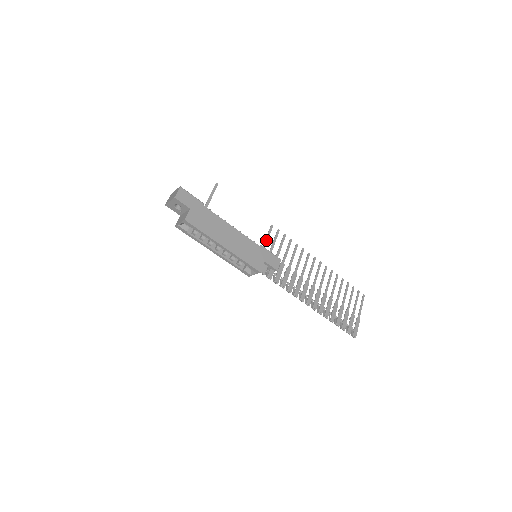
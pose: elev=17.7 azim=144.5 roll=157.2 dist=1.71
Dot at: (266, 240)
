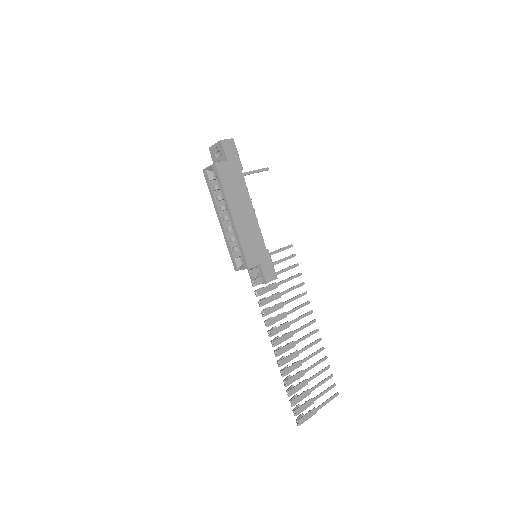
Dot at: (276, 251)
